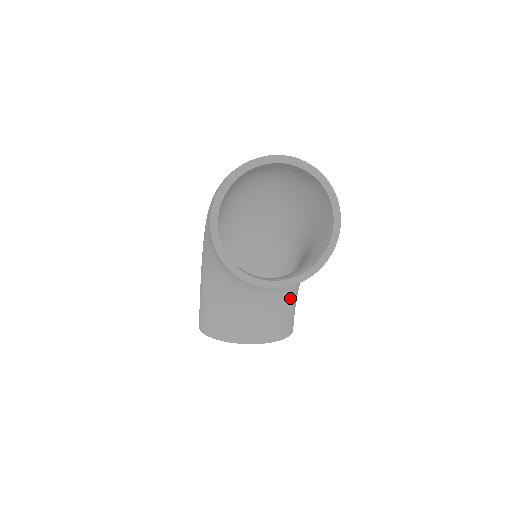
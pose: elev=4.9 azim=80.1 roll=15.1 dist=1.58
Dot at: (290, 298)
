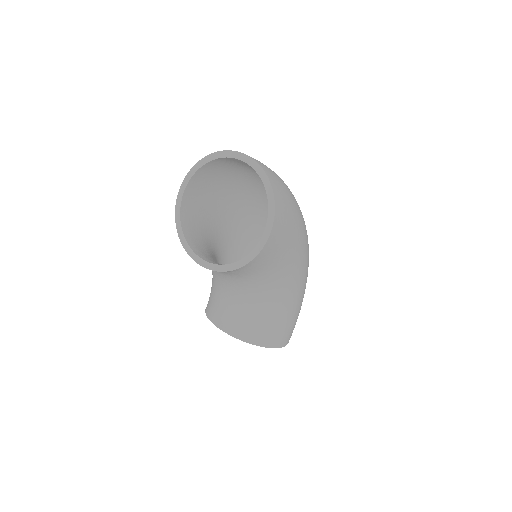
Dot at: (264, 306)
